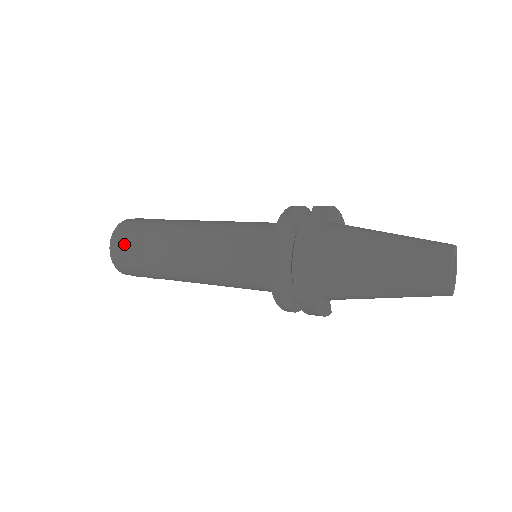
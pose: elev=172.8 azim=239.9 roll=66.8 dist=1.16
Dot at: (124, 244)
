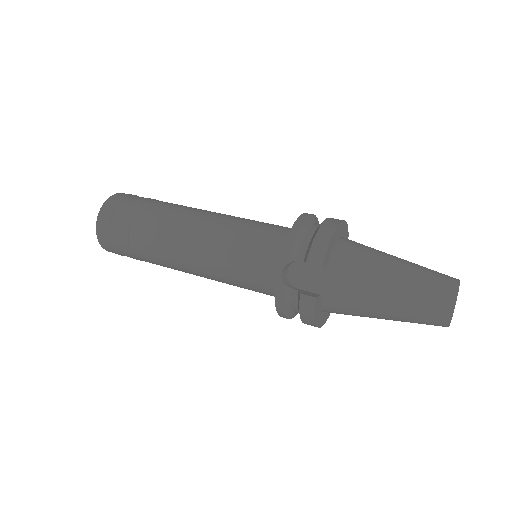
Dot at: (119, 253)
